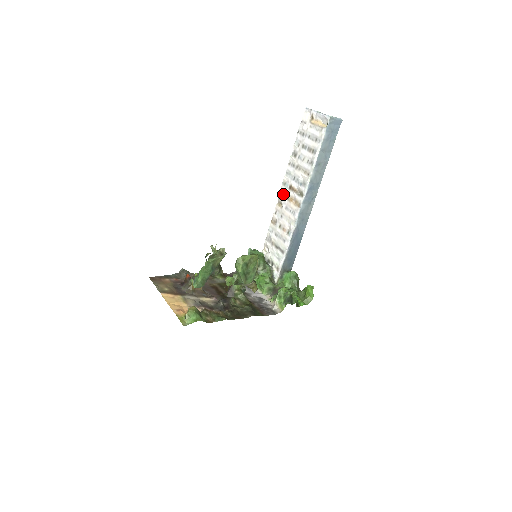
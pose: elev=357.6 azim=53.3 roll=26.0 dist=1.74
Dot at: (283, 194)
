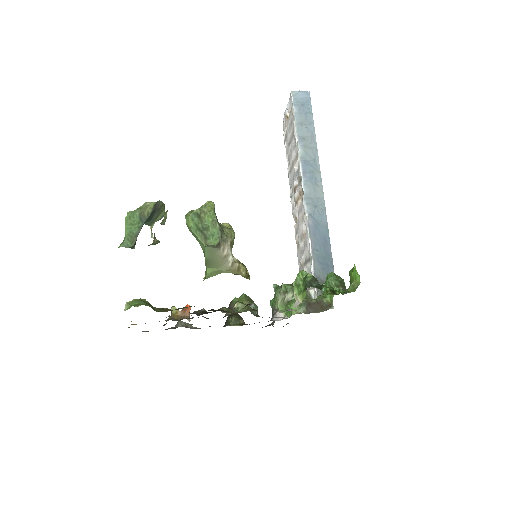
Dot at: (294, 207)
